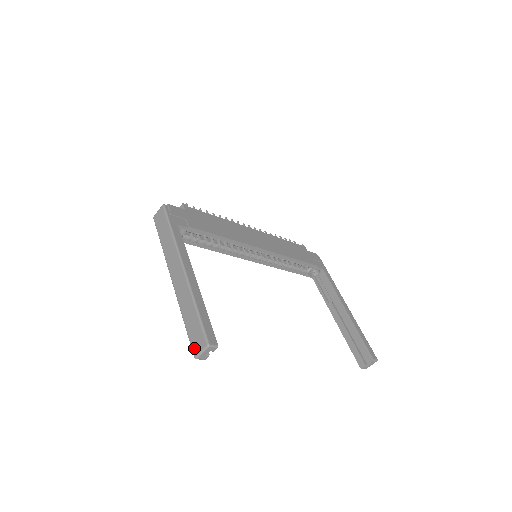
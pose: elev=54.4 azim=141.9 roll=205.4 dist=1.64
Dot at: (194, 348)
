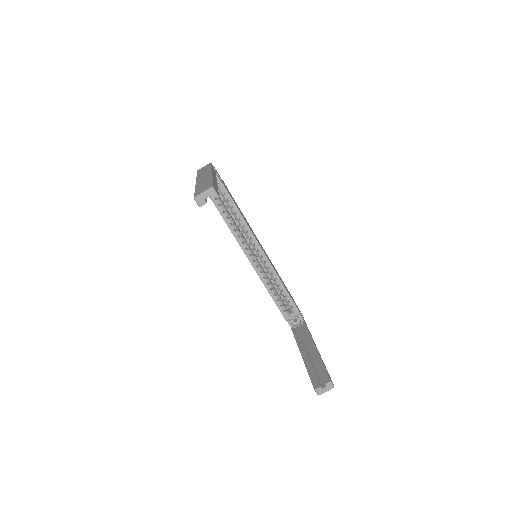
Dot at: (197, 193)
